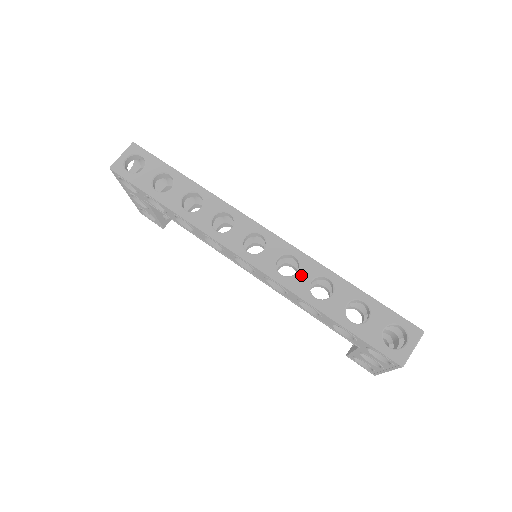
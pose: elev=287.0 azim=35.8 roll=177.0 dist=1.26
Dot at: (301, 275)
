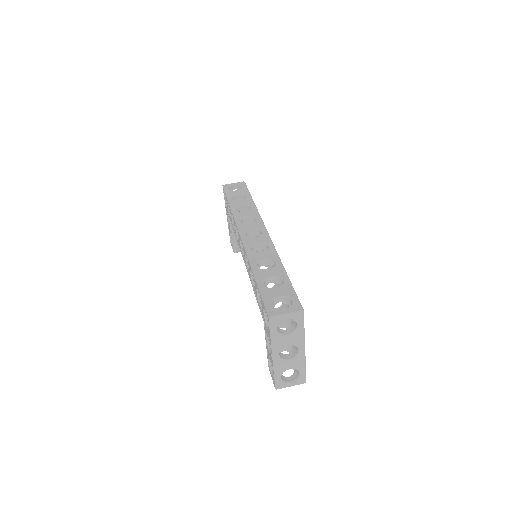
Dot at: (262, 254)
